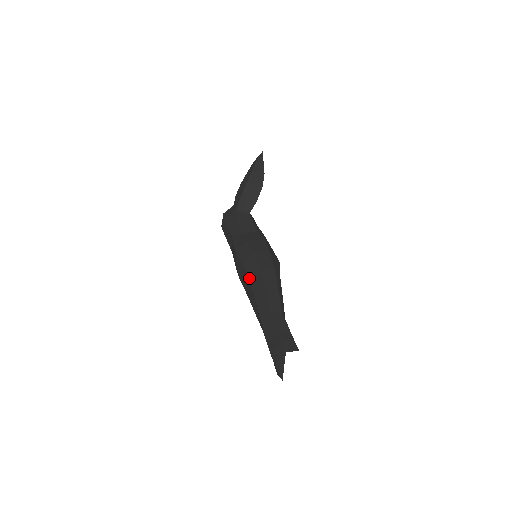
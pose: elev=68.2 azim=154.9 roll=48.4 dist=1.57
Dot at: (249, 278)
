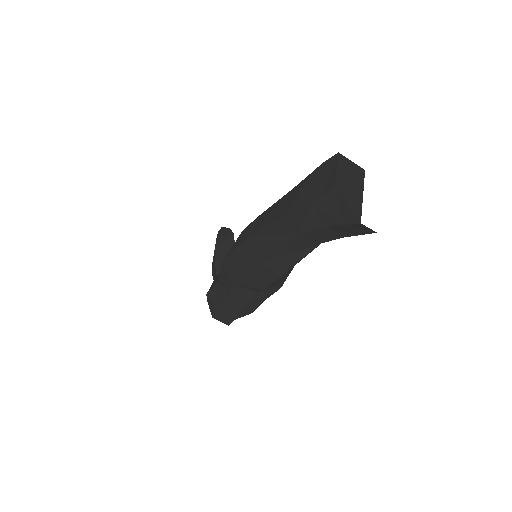
Dot at: (248, 237)
